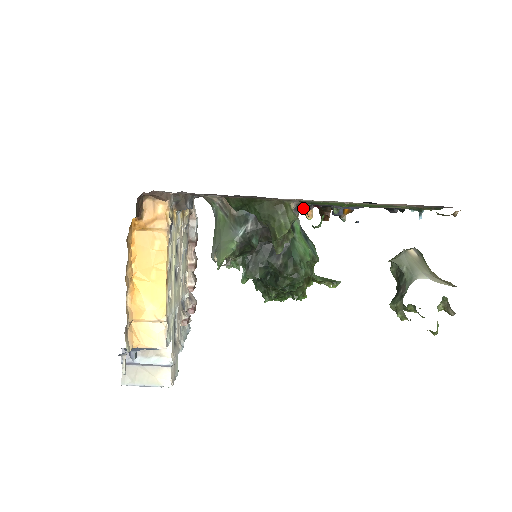
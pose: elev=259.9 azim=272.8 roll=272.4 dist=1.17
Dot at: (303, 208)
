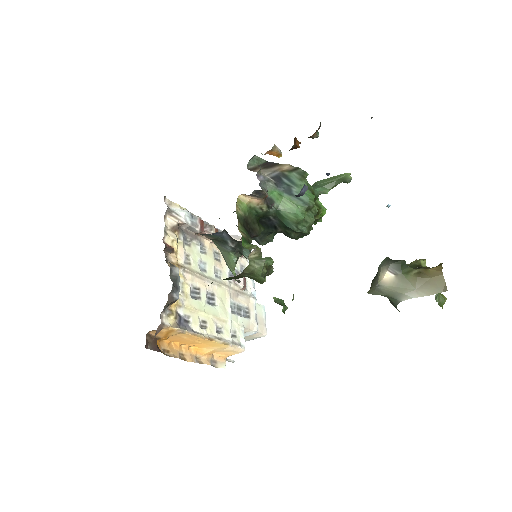
Dot at: (264, 240)
